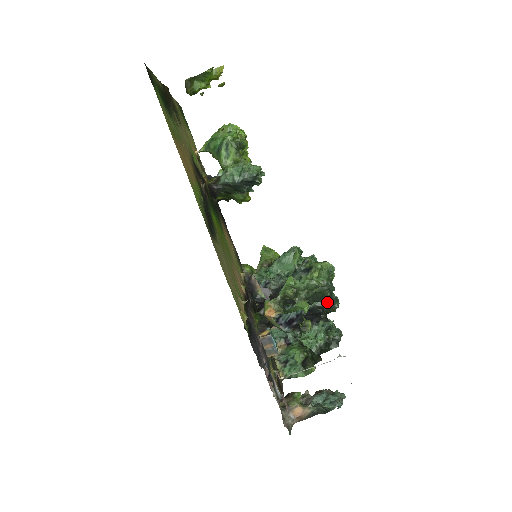
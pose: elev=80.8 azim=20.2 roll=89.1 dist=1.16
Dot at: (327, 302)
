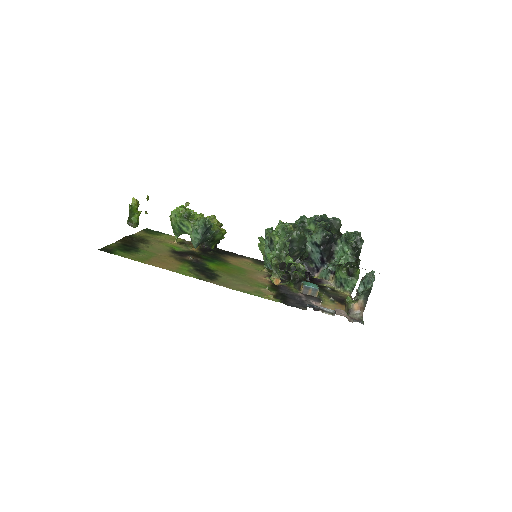
Dot at: (328, 228)
